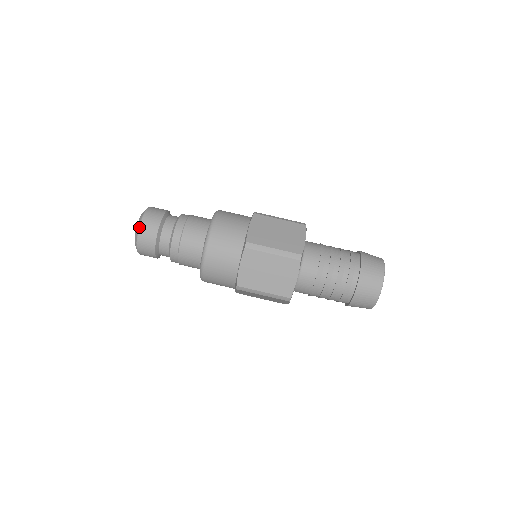
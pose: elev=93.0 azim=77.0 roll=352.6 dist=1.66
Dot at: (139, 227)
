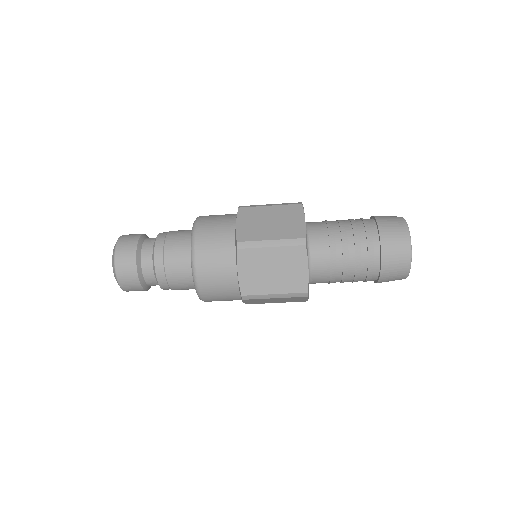
Dot at: (120, 287)
